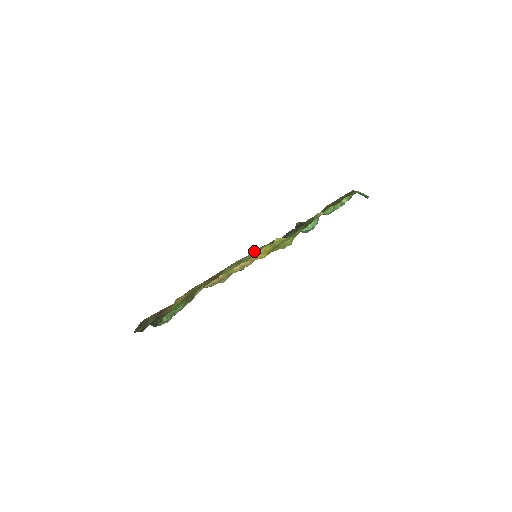
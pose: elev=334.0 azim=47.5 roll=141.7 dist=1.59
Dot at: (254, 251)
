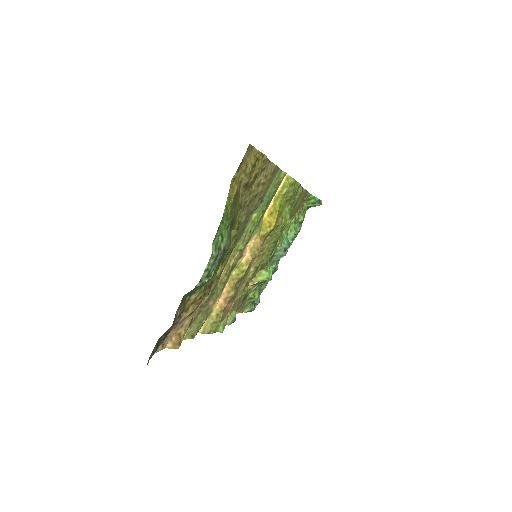
Dot at: (272, 182)
